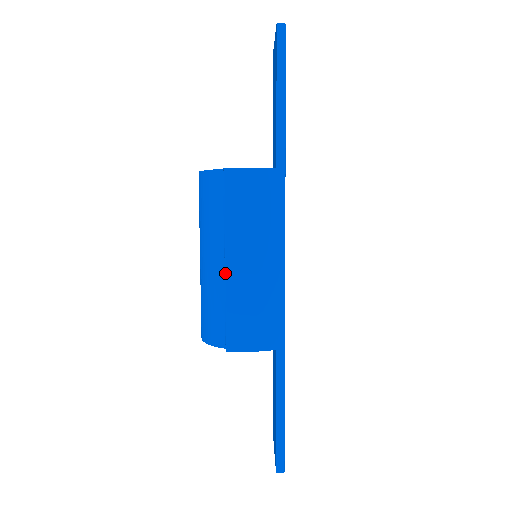
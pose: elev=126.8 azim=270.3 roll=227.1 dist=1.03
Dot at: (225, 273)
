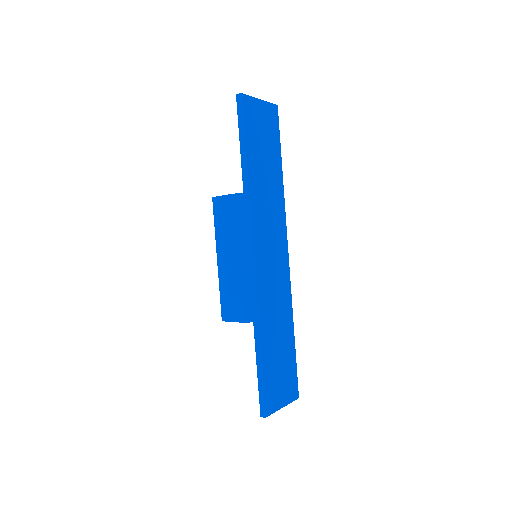
Dot at: occluded
